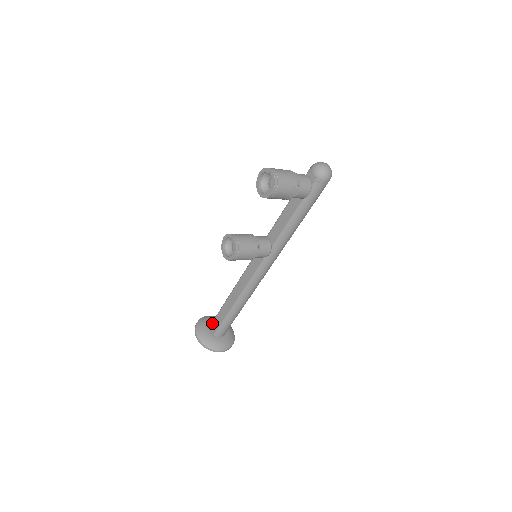
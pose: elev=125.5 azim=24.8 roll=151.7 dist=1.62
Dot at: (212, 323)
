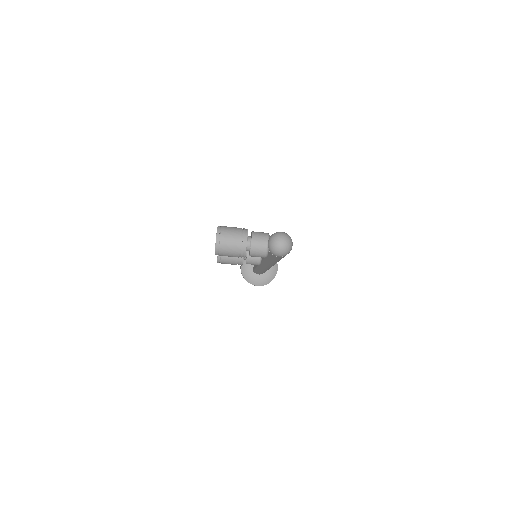
Dot at: occluded
